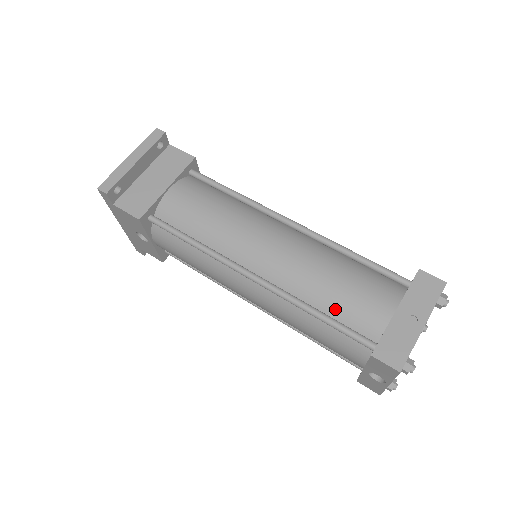
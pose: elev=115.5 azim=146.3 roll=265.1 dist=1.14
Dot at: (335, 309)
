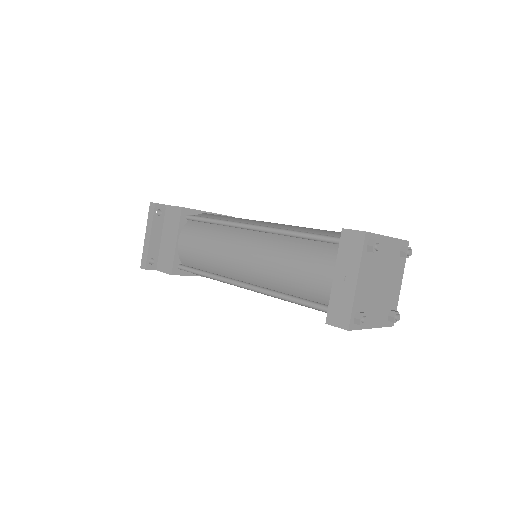
Dot at: (298, 290)
